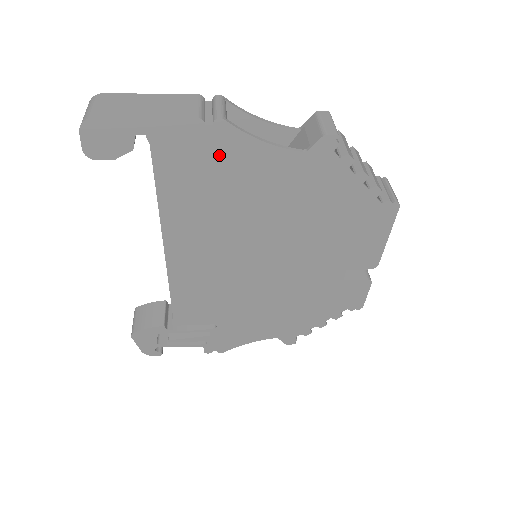
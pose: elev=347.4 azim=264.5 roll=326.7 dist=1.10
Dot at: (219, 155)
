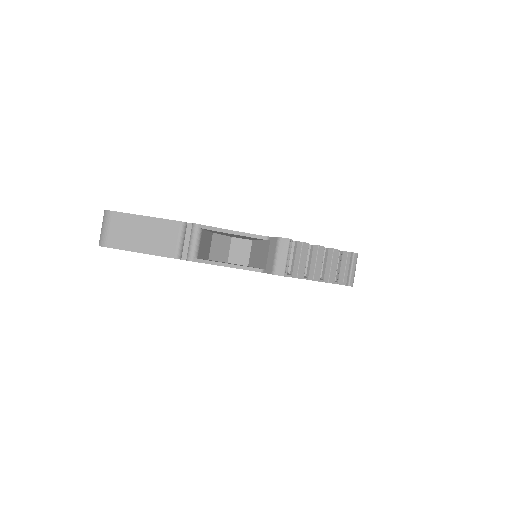
Dot at: occluded
